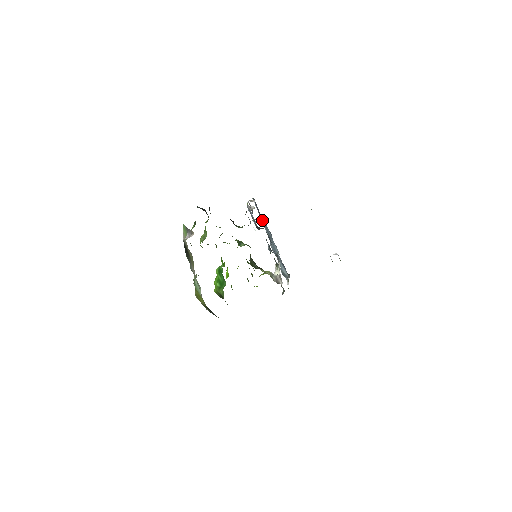
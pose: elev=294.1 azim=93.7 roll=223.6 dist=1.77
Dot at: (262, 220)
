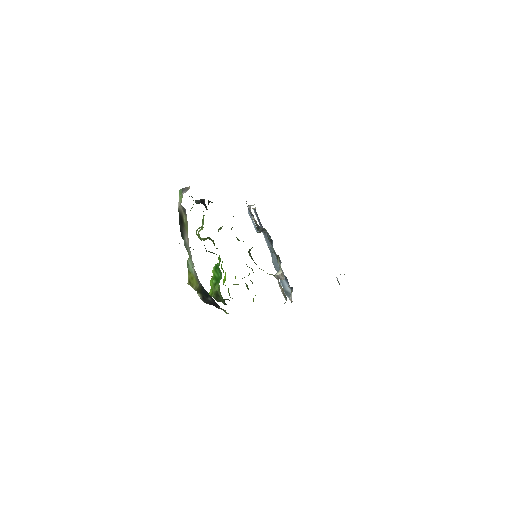
Dot at: (263, 232)
